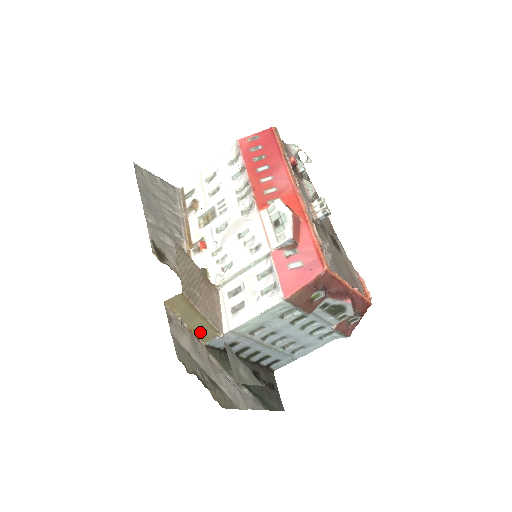
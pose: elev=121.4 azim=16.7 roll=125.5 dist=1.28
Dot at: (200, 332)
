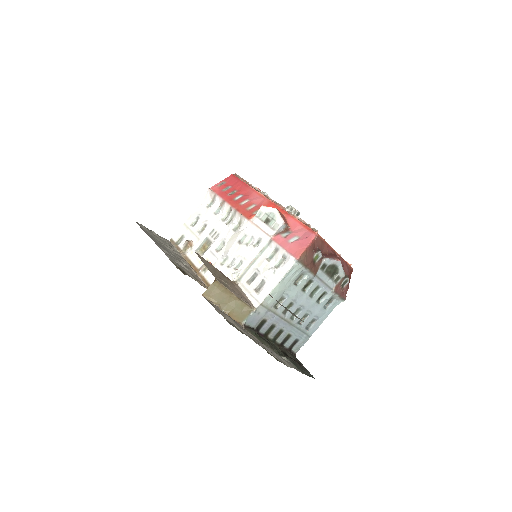
Dot at: (236, 313)
